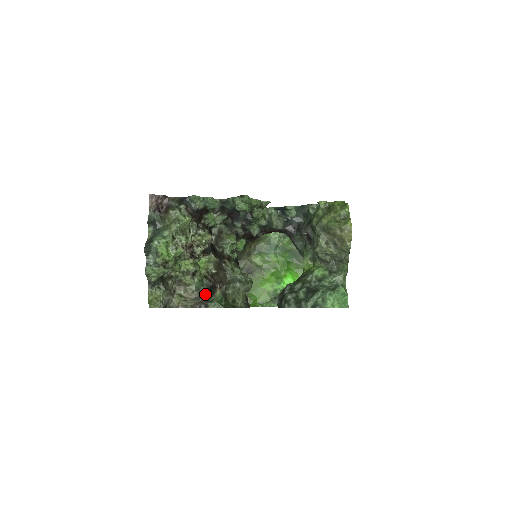
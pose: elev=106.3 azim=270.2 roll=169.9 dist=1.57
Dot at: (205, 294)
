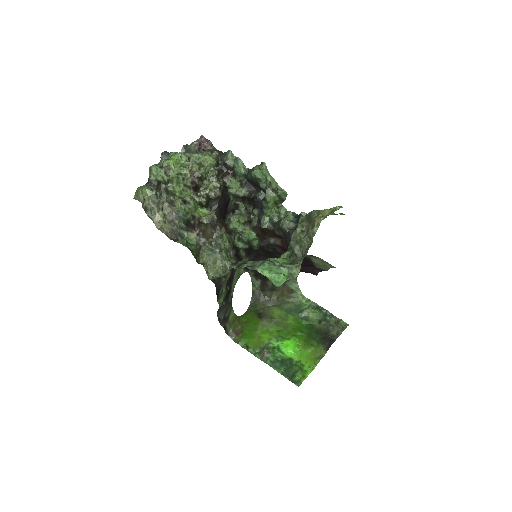
Dot at: (180, 222)
